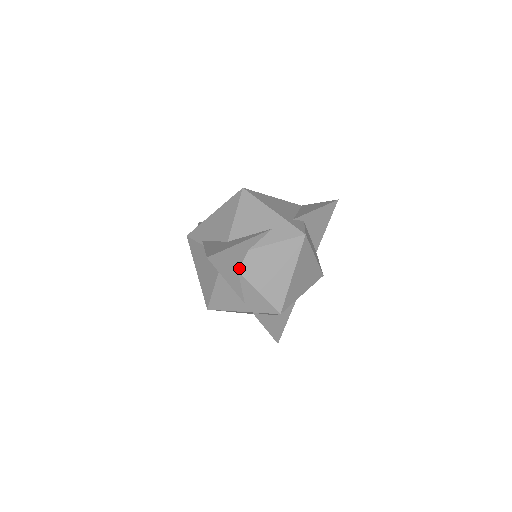
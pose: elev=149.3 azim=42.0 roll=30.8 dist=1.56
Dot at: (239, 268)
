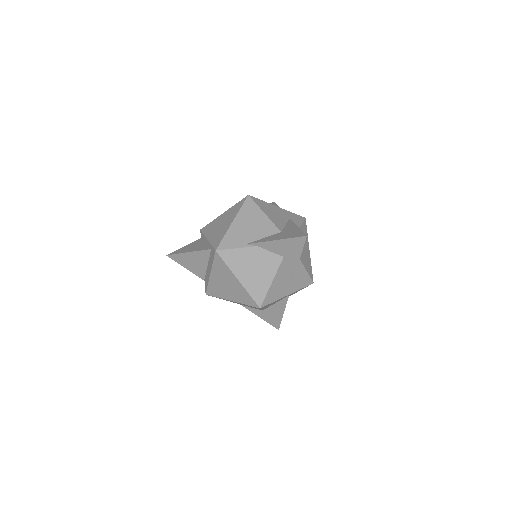
Dot at: occluded
